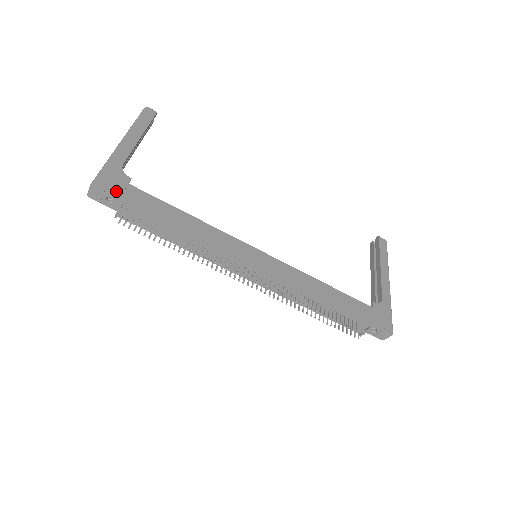
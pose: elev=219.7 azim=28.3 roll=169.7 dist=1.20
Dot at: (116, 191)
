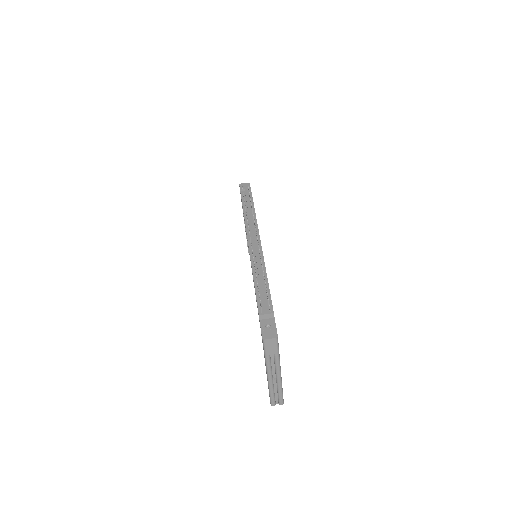
Dot at: occluded
